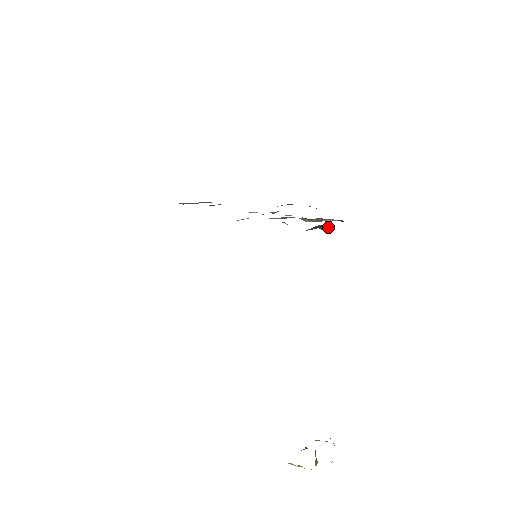
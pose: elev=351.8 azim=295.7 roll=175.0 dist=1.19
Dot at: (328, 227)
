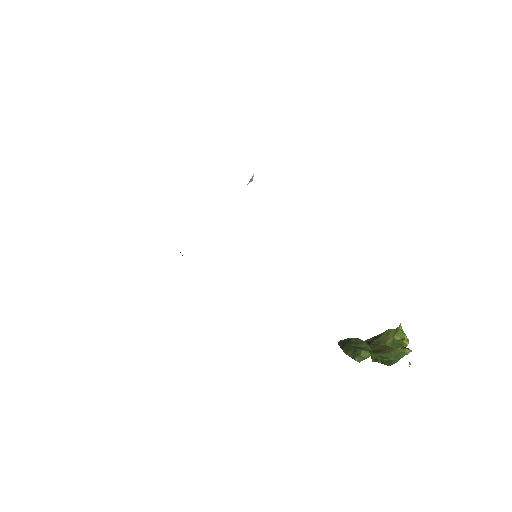
Dot at: occluded
